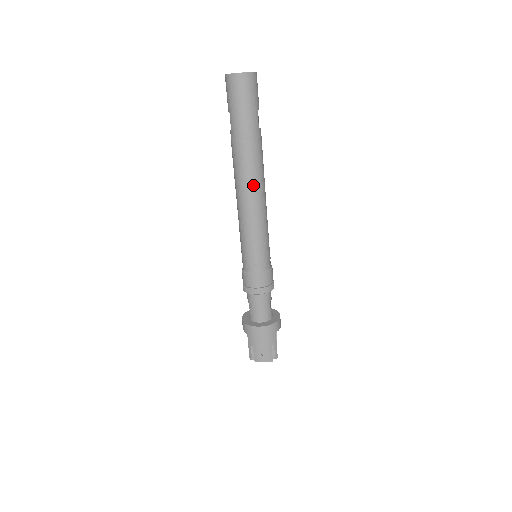
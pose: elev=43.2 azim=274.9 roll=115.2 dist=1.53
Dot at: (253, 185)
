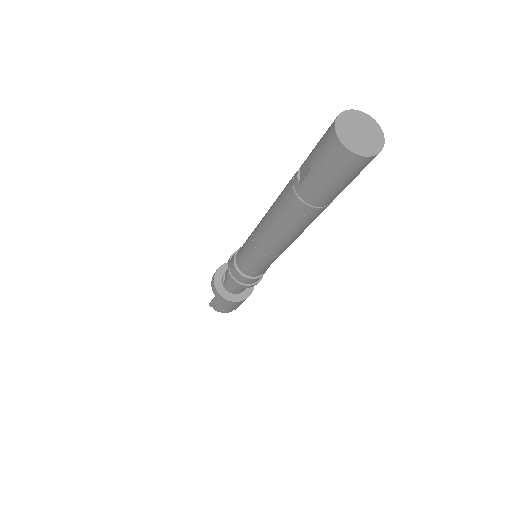
Dot at: (293, 235)
